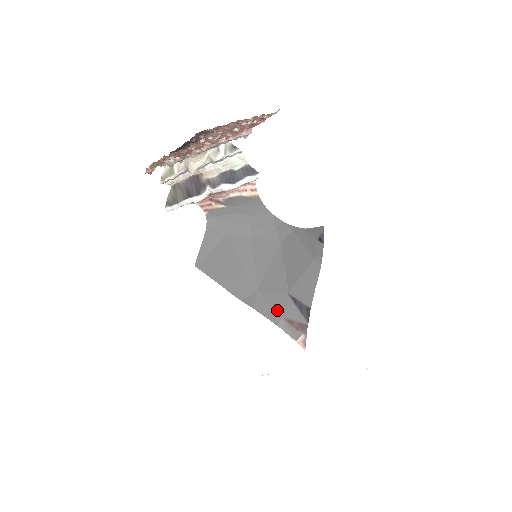
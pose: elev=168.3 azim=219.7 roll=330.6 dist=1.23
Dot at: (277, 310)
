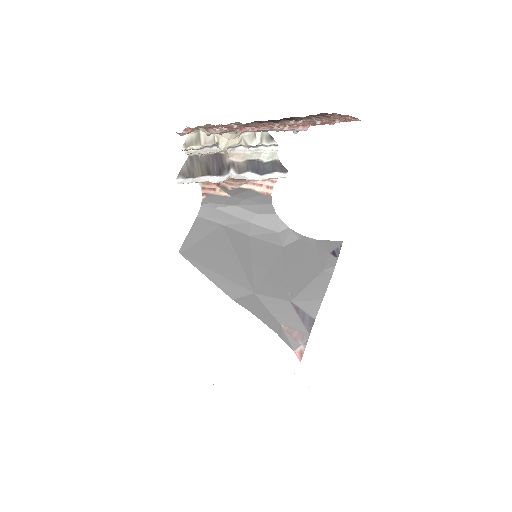
Dot at: (276, 316)
